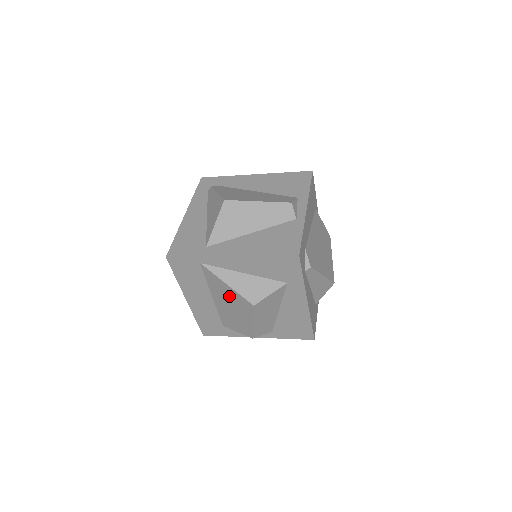
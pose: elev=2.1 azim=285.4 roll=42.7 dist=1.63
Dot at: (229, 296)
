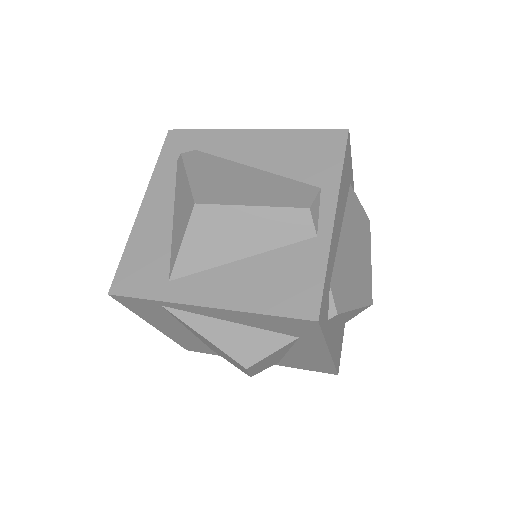
Dot at: (211, 344)
